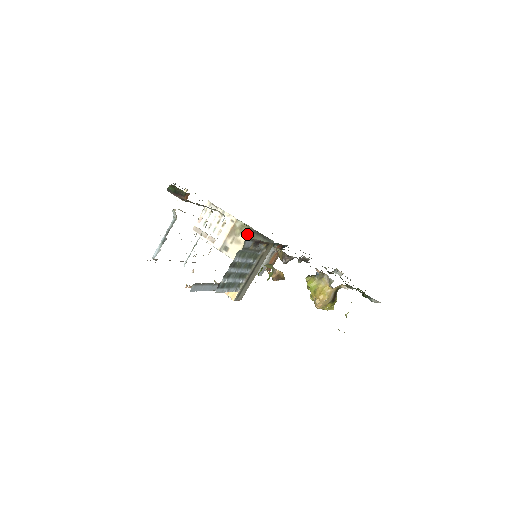
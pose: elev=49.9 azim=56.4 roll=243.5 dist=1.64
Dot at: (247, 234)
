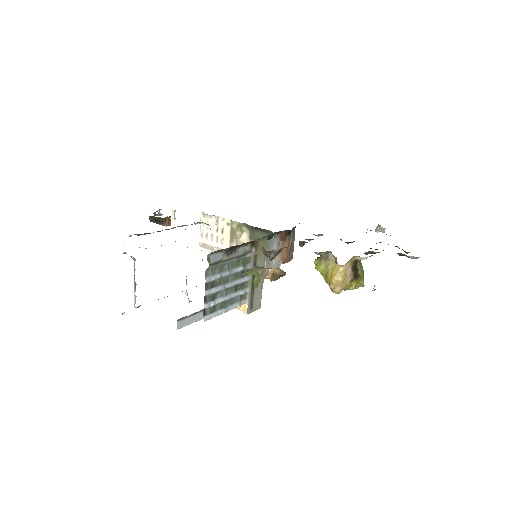
Dot at: (247, 232)
